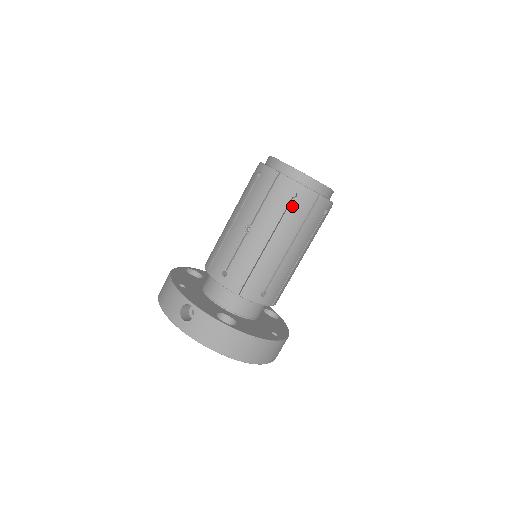
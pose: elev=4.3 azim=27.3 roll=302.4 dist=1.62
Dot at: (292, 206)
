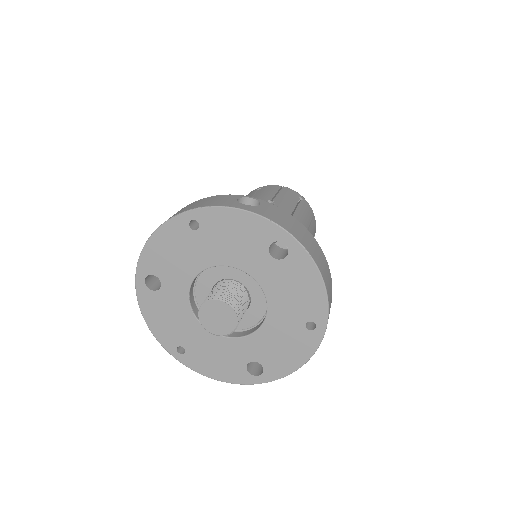
Dot at: (302, 204)
